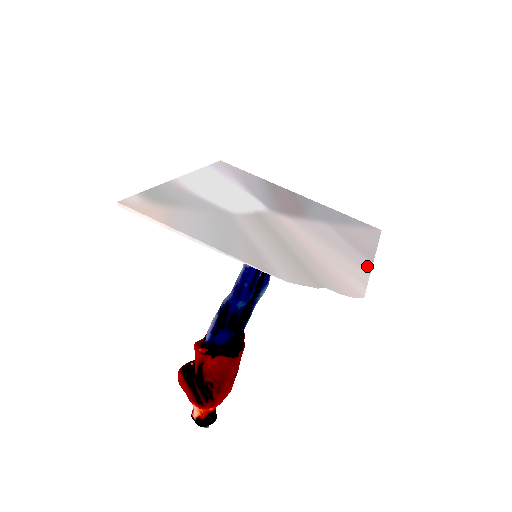
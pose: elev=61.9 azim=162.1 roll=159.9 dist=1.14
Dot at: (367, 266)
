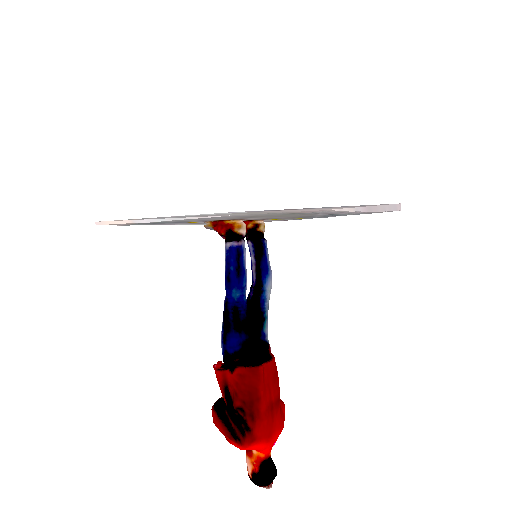
Dot at: occluded
